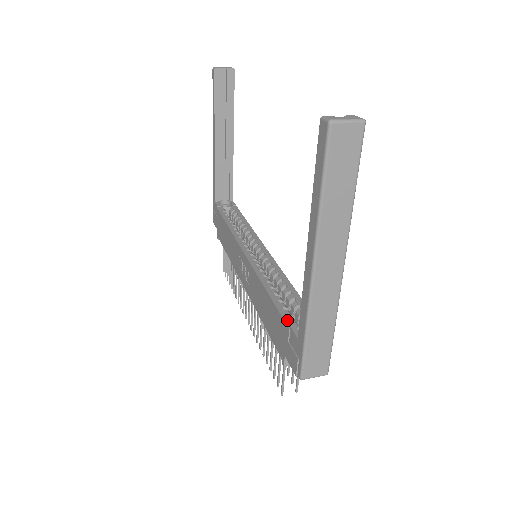
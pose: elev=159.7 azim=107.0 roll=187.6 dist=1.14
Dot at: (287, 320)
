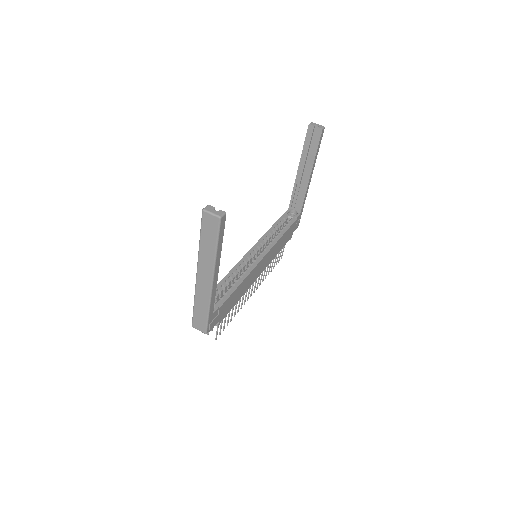
Dot at: occluded
